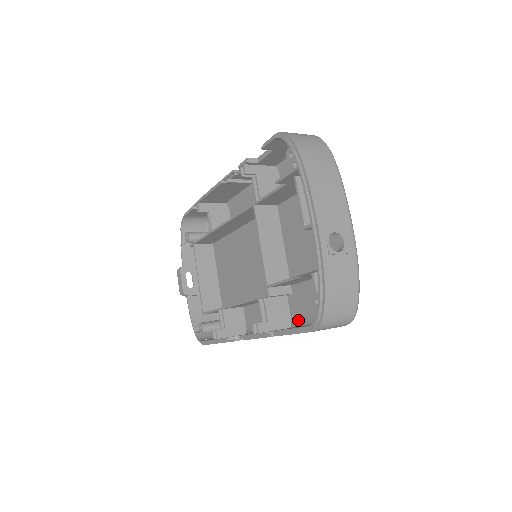
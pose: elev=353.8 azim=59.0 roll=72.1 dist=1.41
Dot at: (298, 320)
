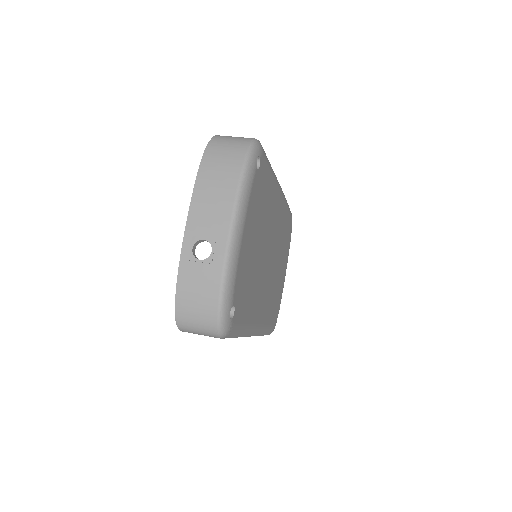
Dot at: occluded
